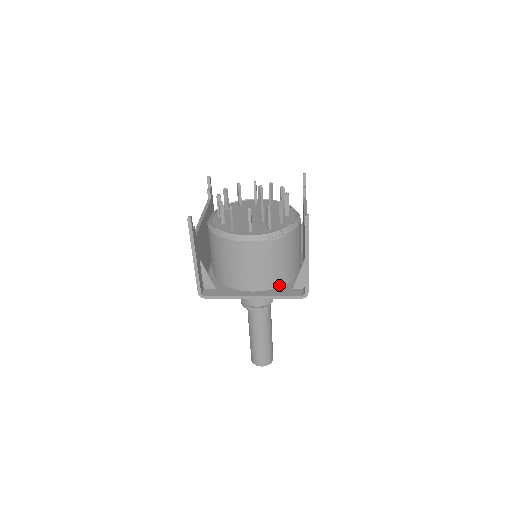
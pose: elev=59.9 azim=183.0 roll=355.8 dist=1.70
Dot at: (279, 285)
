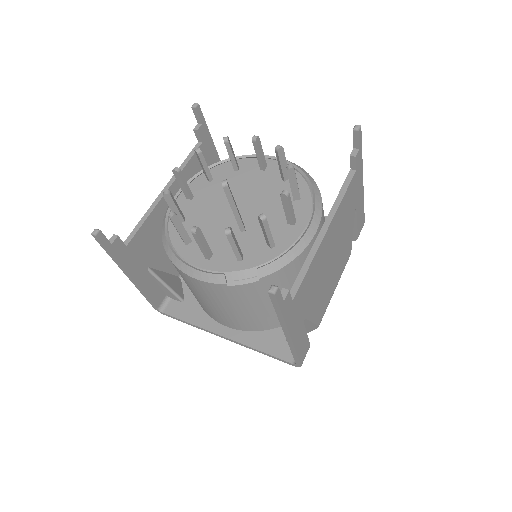
Dot at: (268, 327)
